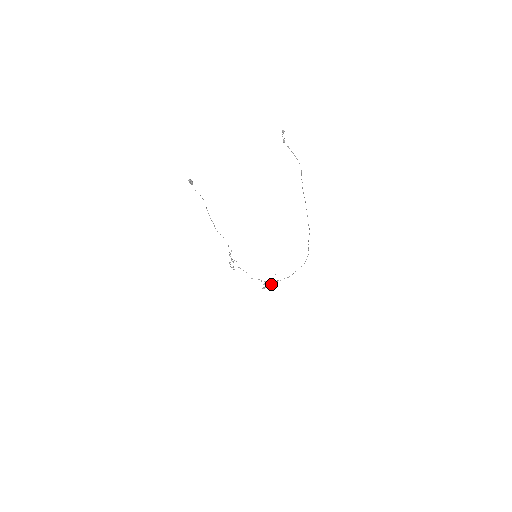
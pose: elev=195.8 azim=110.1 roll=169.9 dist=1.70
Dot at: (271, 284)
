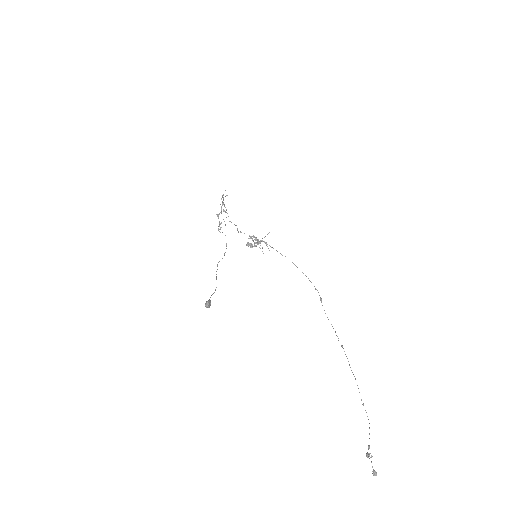
Dot at: (259, 243)
